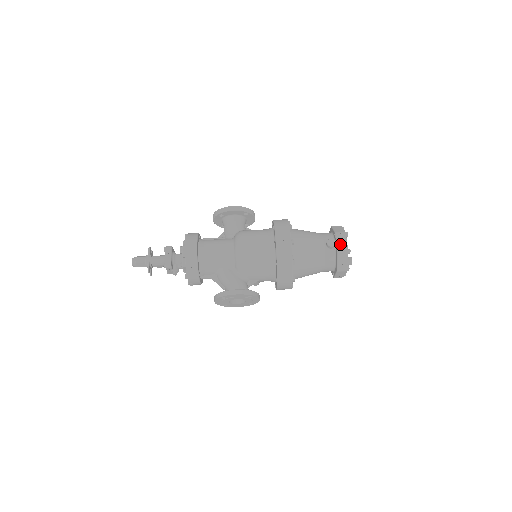
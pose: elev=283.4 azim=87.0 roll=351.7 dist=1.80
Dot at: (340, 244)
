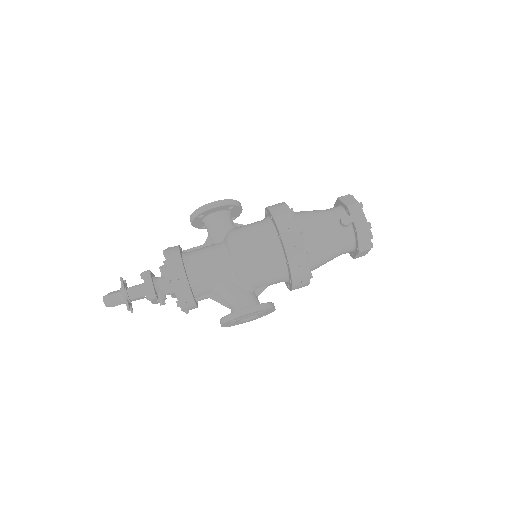
Dot at: (357, 219)
